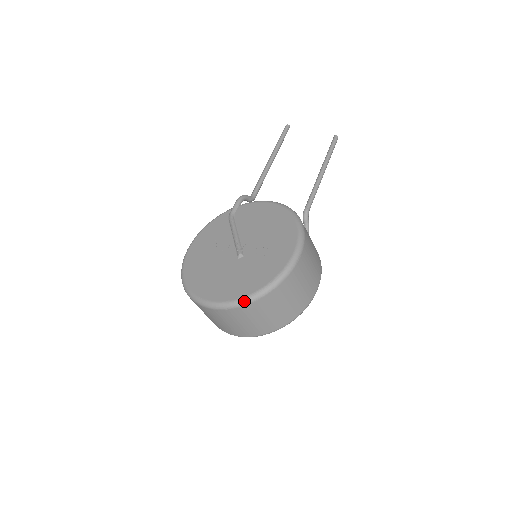
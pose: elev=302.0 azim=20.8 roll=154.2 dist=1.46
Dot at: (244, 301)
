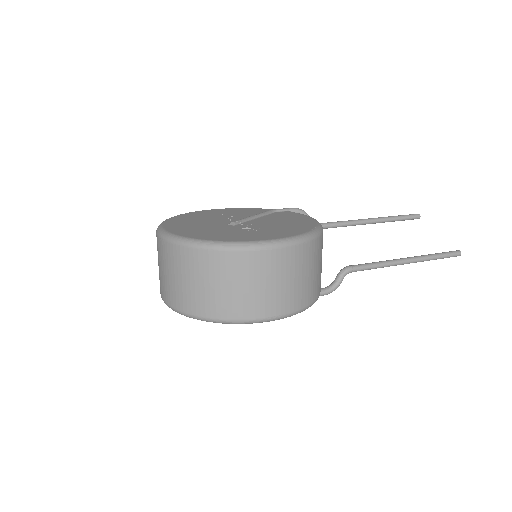
Dot at: (180, 239)
